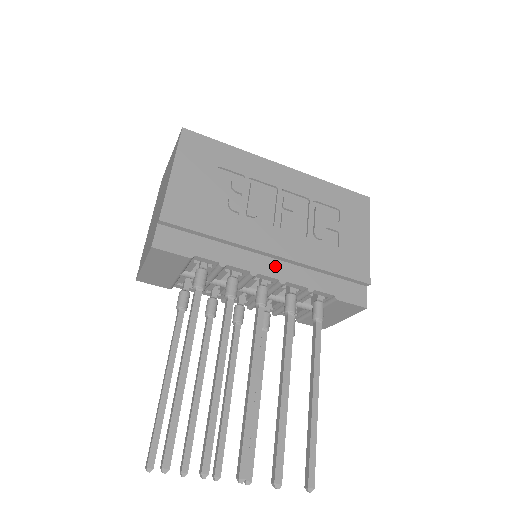
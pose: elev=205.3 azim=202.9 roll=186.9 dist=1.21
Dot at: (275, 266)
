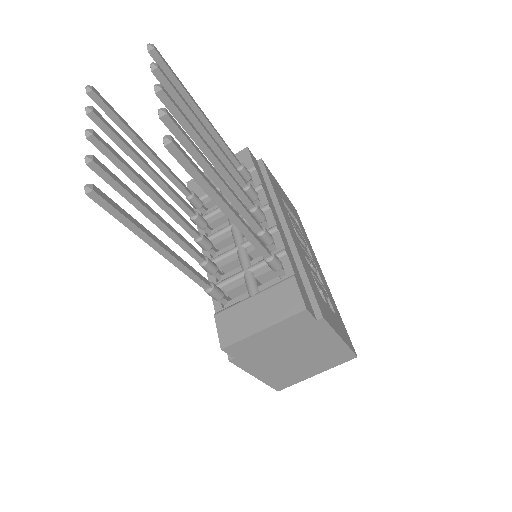
Dot at: (281, 228)
